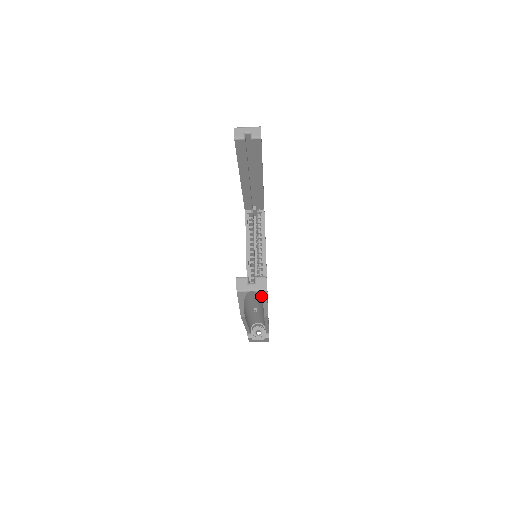
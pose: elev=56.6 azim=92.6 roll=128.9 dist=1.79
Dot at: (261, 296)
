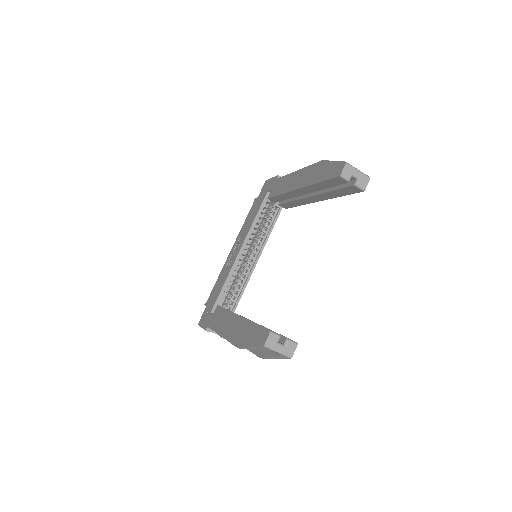
Dot at: (280, 356)
